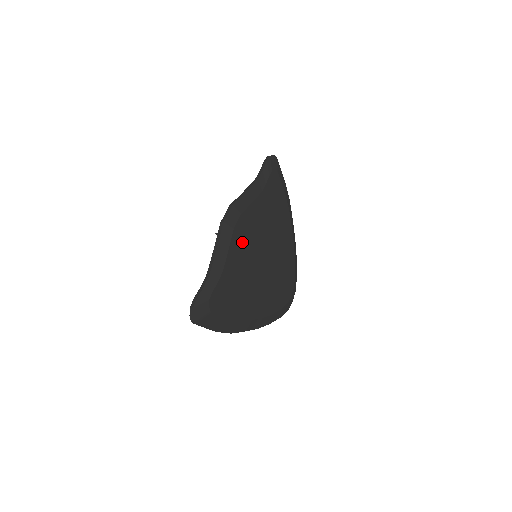
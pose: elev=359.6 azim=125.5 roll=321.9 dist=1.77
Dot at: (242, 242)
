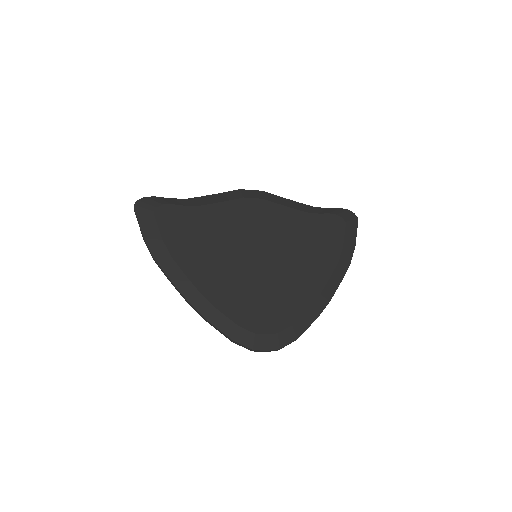
Dot at: (243, 215)
